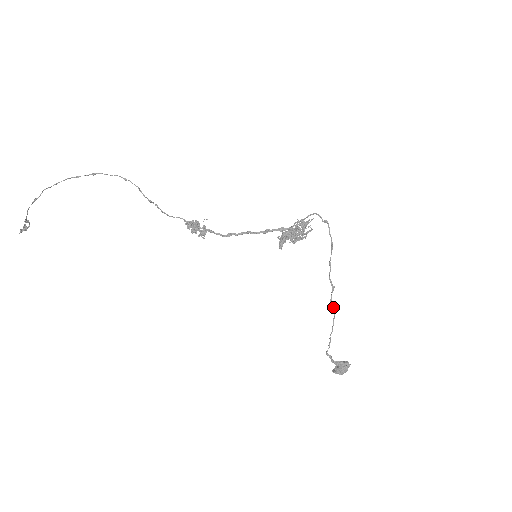
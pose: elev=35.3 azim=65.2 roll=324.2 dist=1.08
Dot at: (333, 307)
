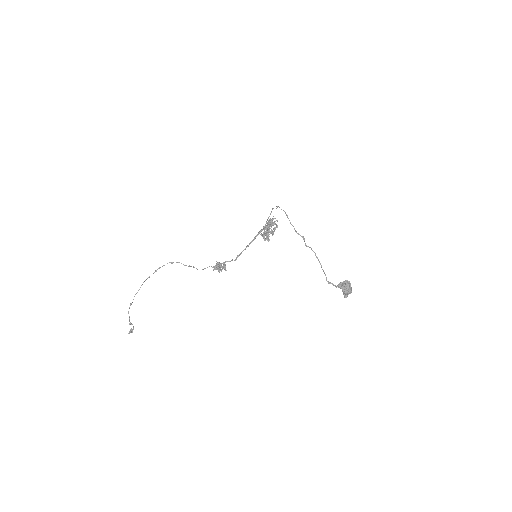
Dot at: (309, 247)
